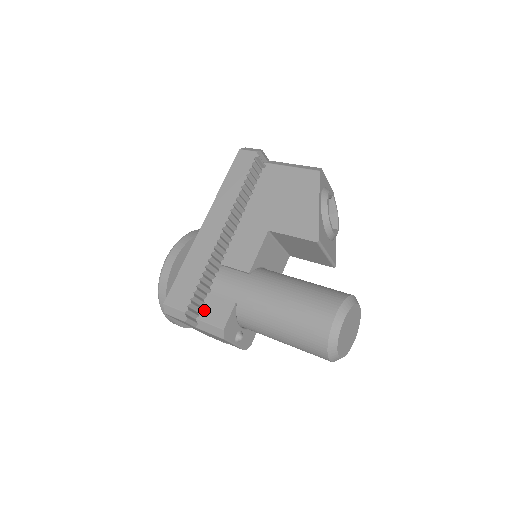
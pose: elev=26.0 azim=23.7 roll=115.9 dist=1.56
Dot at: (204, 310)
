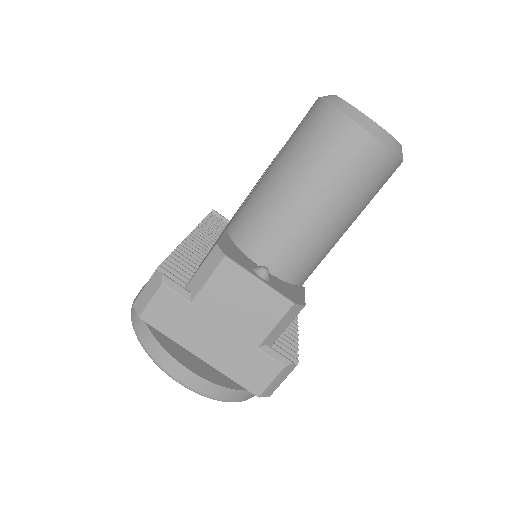
Dot at: occluded
